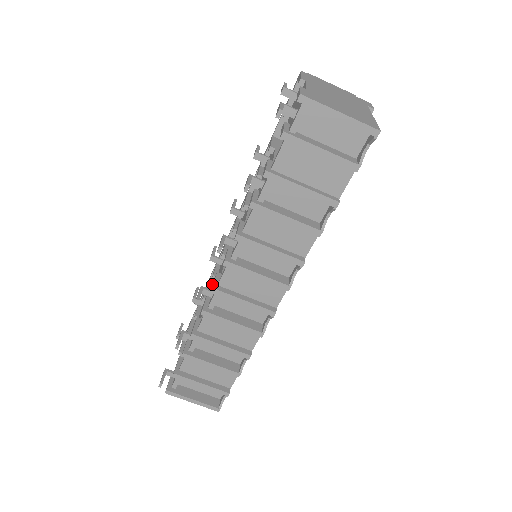
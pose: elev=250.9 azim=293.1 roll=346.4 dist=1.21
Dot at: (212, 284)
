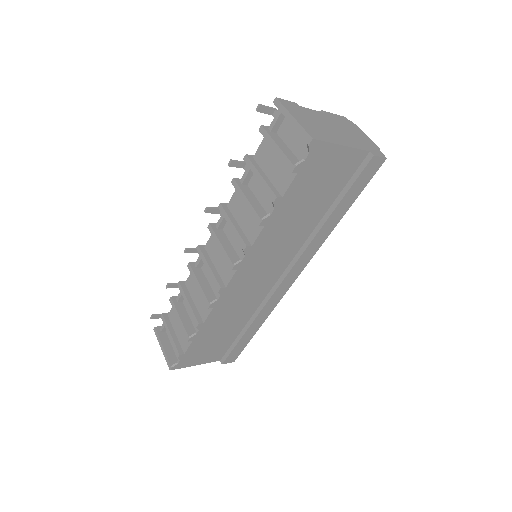
Dot at: occluded
